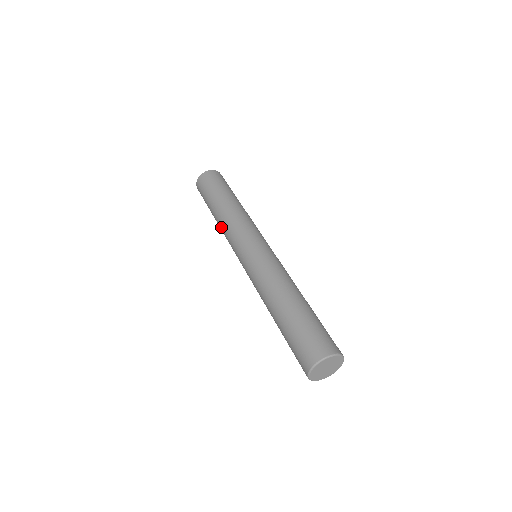
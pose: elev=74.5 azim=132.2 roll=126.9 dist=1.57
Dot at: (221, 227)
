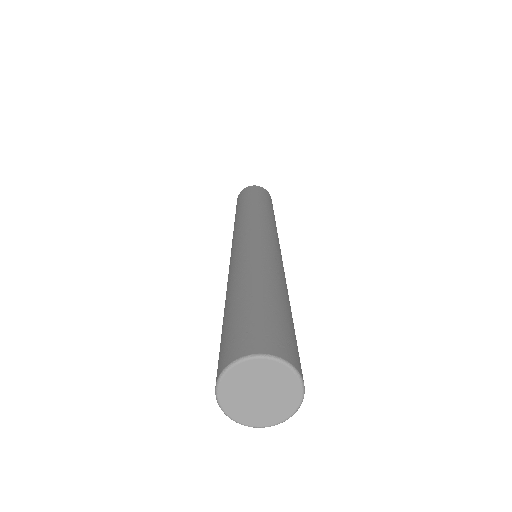
Dot at: (238, 217)
